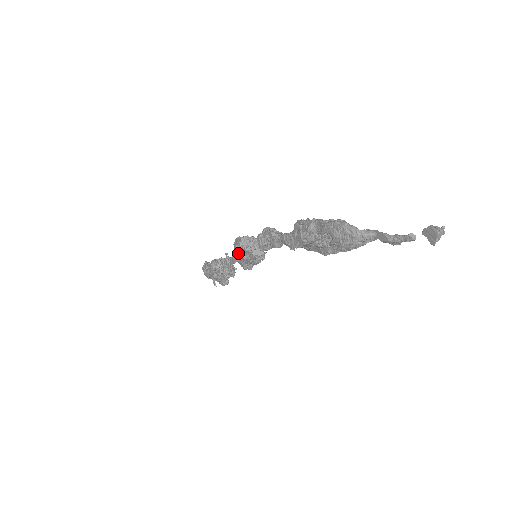
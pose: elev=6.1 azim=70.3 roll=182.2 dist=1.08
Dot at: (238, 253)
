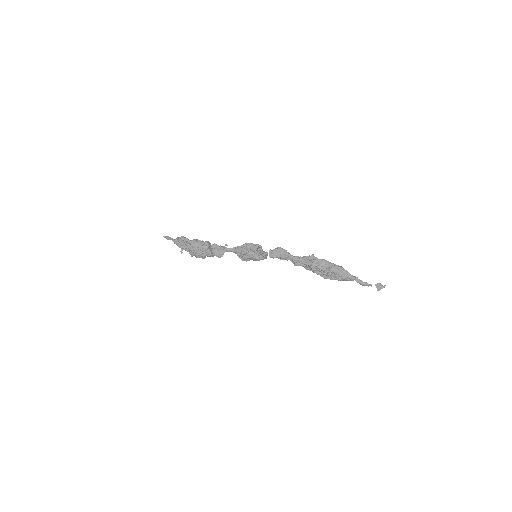
Dot at: (245, 251)
